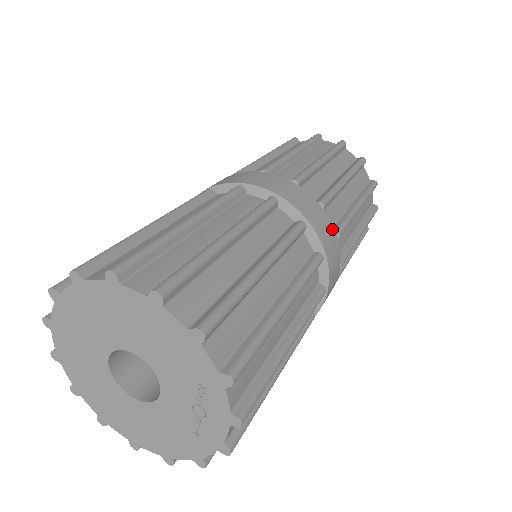
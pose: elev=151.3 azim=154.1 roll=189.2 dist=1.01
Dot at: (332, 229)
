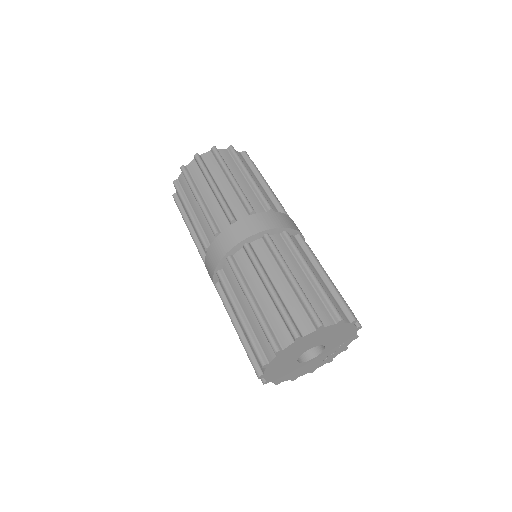
Dot at: occluded
